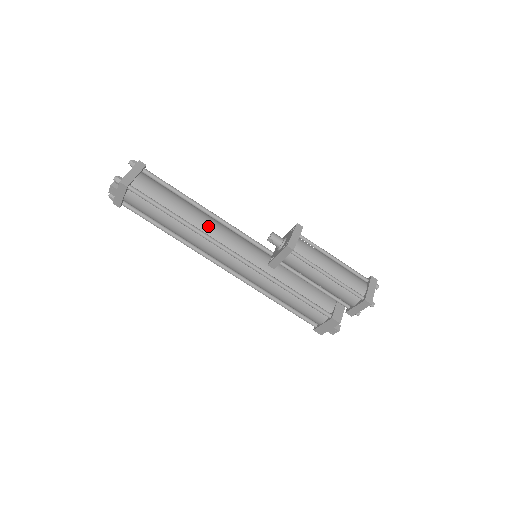
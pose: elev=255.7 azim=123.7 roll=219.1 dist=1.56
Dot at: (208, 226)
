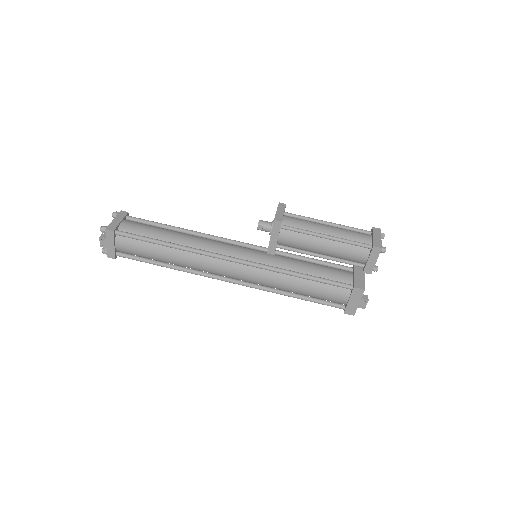
Dot at: (200, 243)
